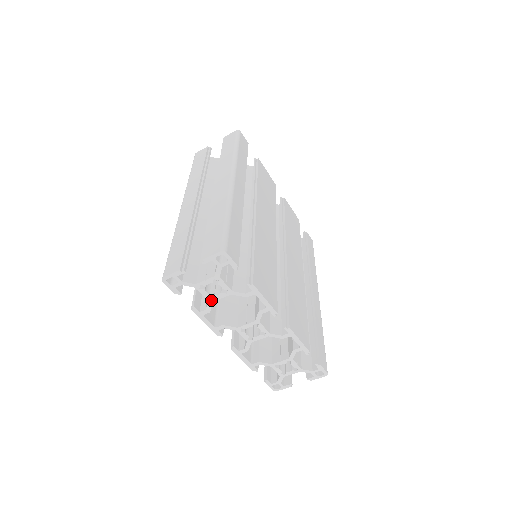
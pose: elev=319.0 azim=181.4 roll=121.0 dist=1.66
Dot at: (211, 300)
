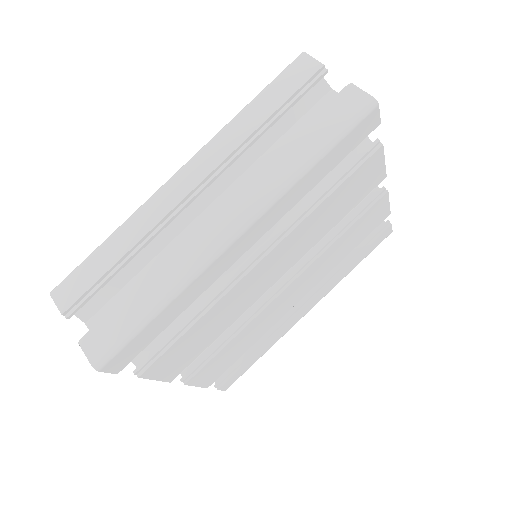
Dot at: occluded
